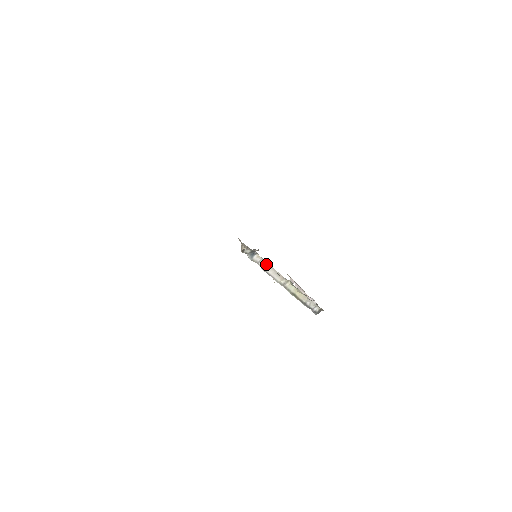
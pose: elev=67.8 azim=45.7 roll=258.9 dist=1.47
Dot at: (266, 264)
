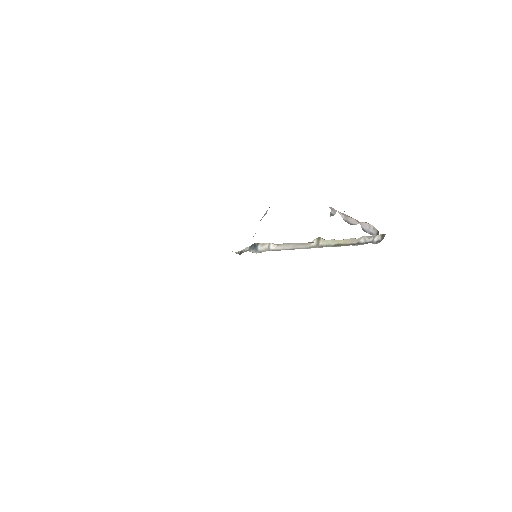
Dot at: (278, 245)
